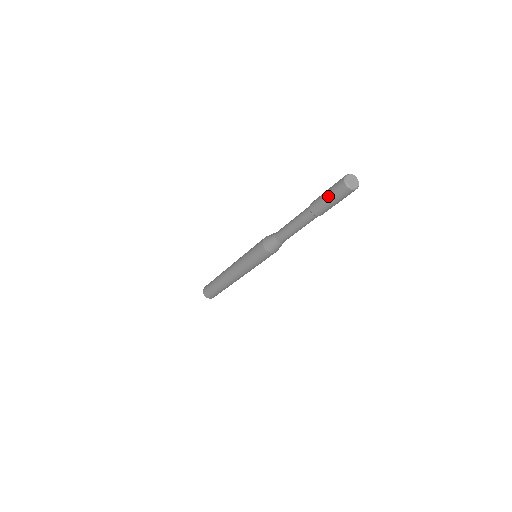
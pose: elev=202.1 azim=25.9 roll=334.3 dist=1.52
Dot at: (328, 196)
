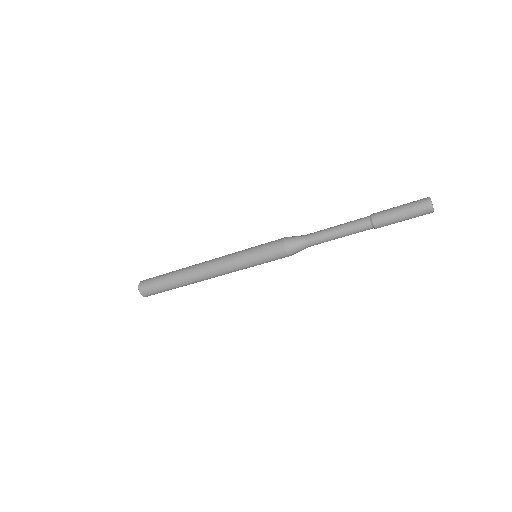
Dot at: (405, 218)
